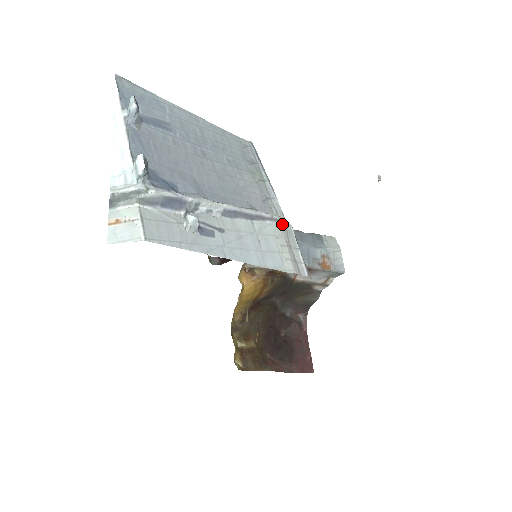
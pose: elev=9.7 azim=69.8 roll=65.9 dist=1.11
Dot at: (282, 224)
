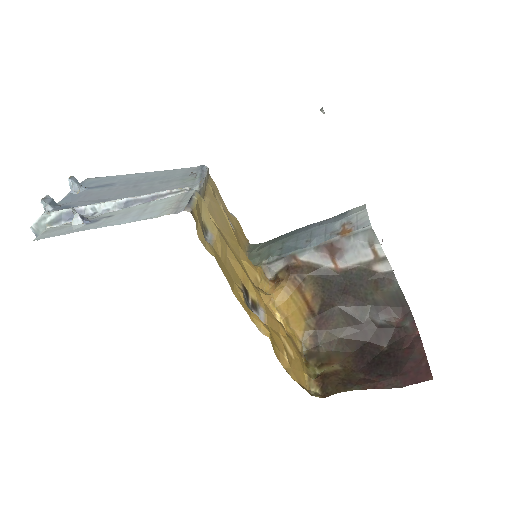
Dot at: (184, 193)
